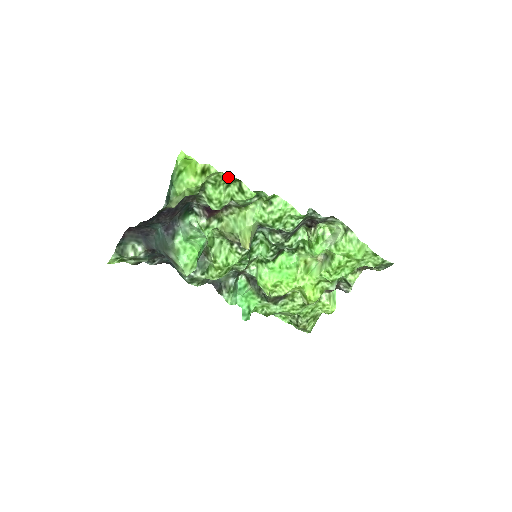
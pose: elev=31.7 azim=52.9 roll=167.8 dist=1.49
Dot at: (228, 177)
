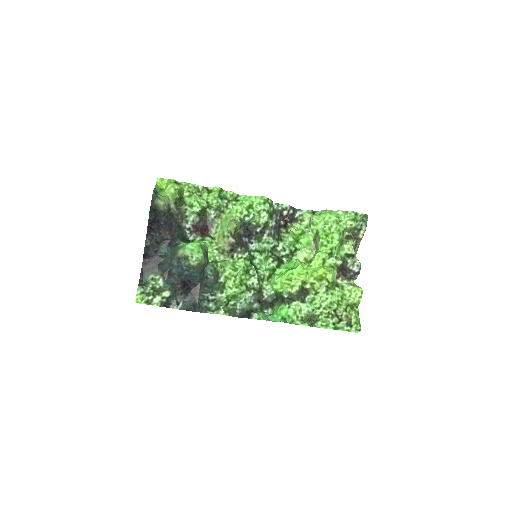
Dot at: (196, 186)
